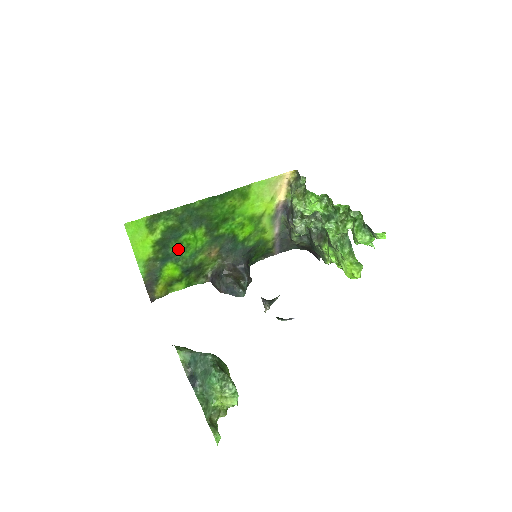
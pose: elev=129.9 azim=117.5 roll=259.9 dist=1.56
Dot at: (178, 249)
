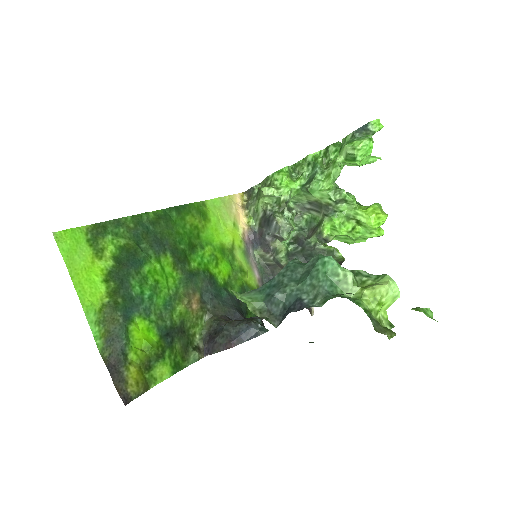
Dot at: (144, 289)
